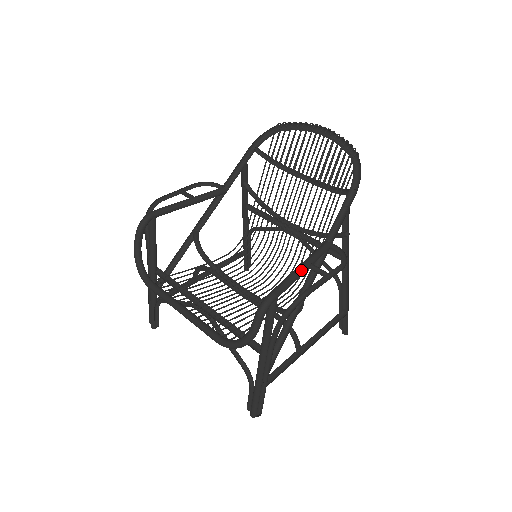
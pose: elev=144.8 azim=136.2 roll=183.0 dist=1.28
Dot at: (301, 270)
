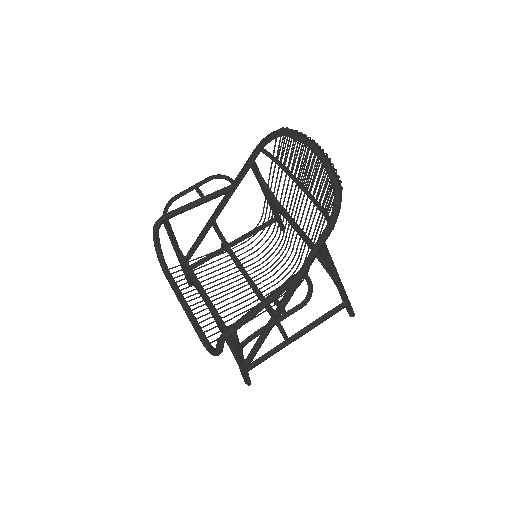
Dot at: (263, 305)
